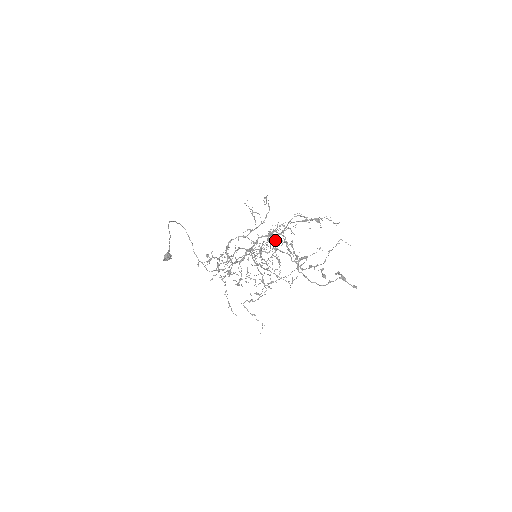
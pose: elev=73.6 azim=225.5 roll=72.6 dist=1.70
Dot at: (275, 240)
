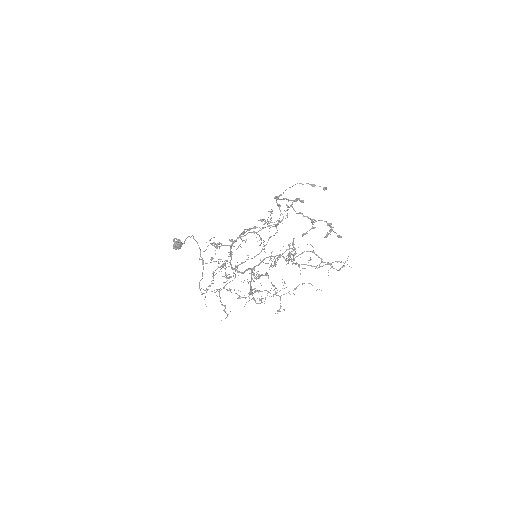
Dot at: (280, 255)
